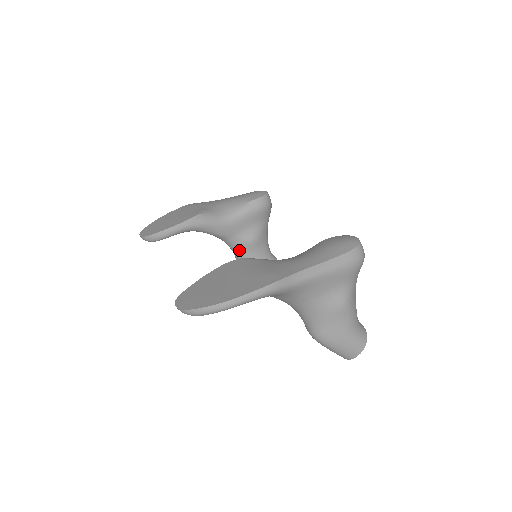
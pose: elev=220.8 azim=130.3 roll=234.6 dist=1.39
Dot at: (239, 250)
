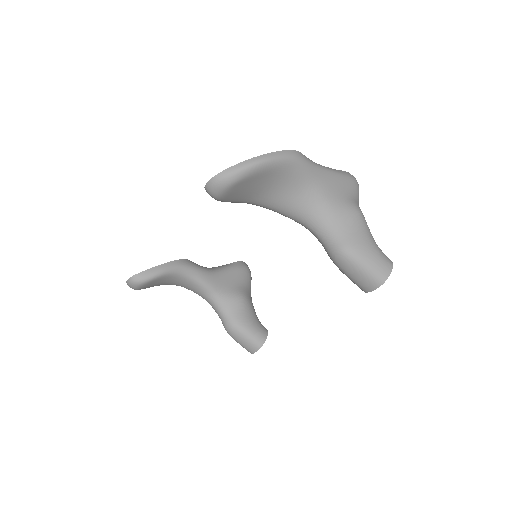
Dot at: (228, 309)
